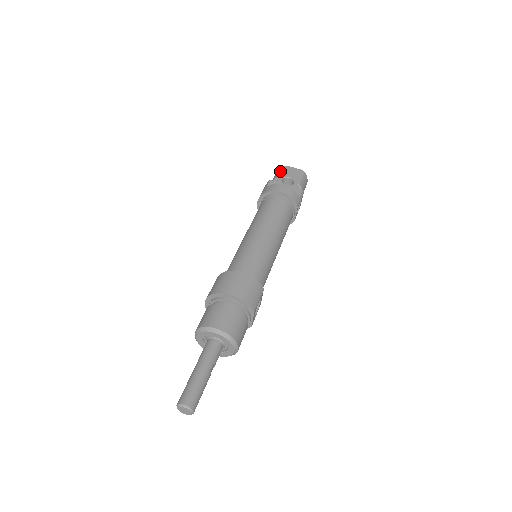
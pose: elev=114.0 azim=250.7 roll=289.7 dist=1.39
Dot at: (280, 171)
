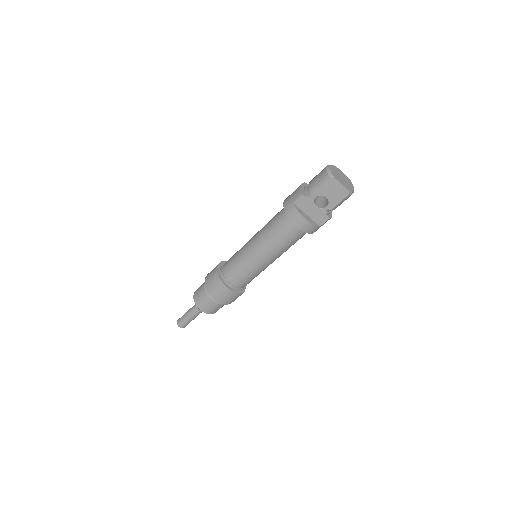
Dot at: (321, 185)
